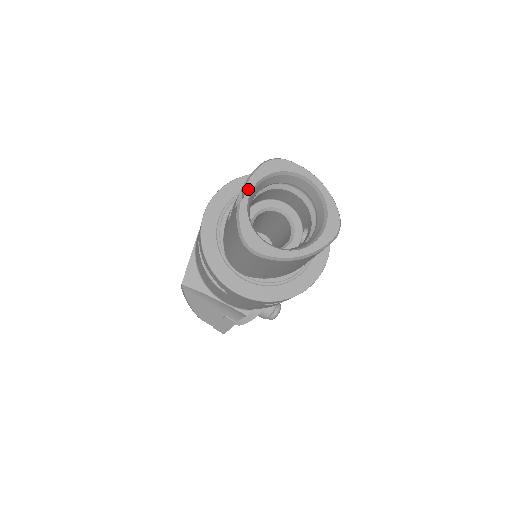
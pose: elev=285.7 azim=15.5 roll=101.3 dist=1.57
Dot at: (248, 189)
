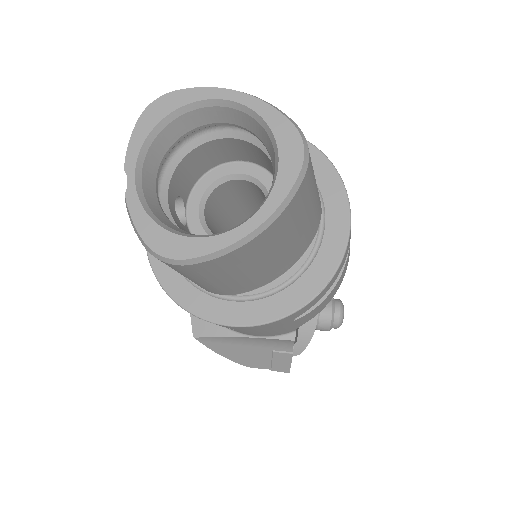
Dot at: (129, 168)
